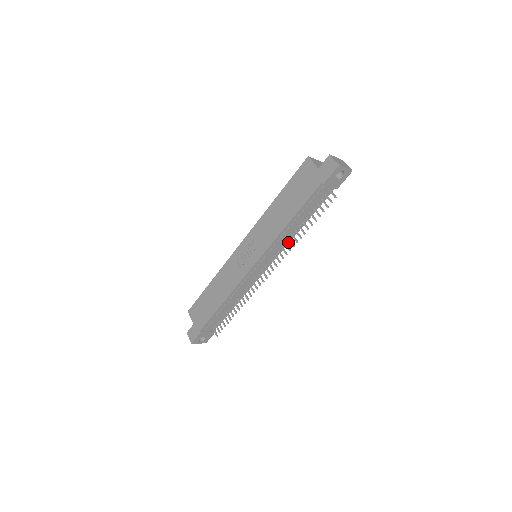
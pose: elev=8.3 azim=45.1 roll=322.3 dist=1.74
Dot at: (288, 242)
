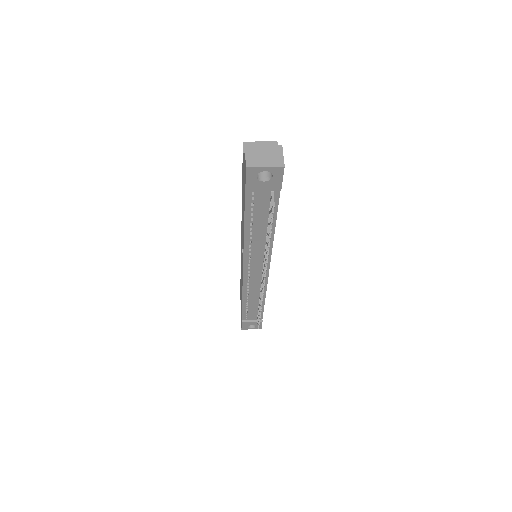
Dot at: (270, 248)
